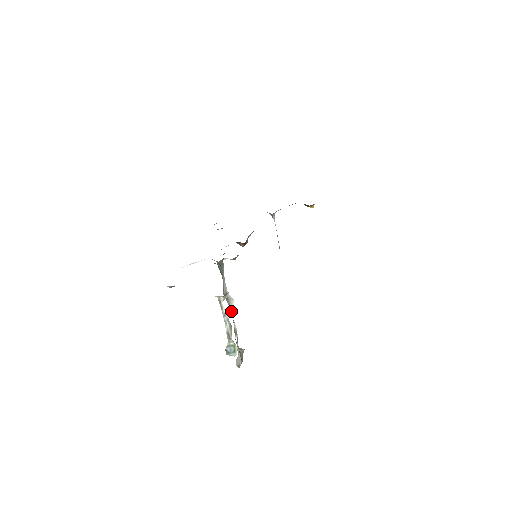
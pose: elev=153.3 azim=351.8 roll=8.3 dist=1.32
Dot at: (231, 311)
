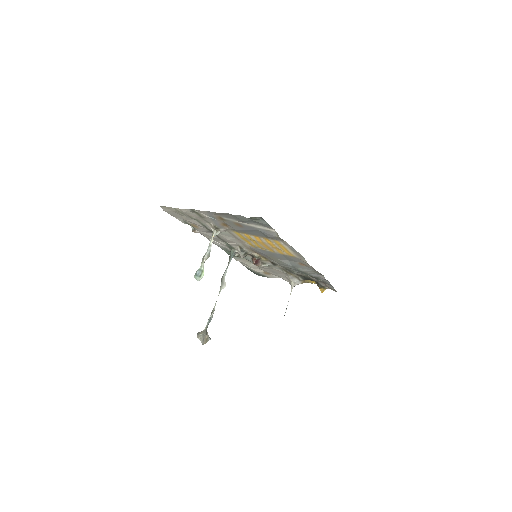
Dot at: (219, 293)
